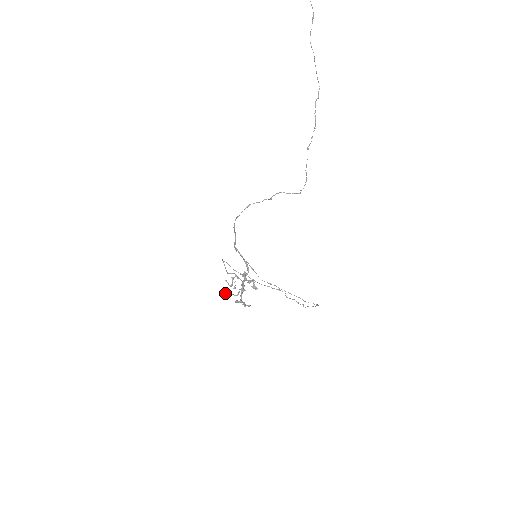
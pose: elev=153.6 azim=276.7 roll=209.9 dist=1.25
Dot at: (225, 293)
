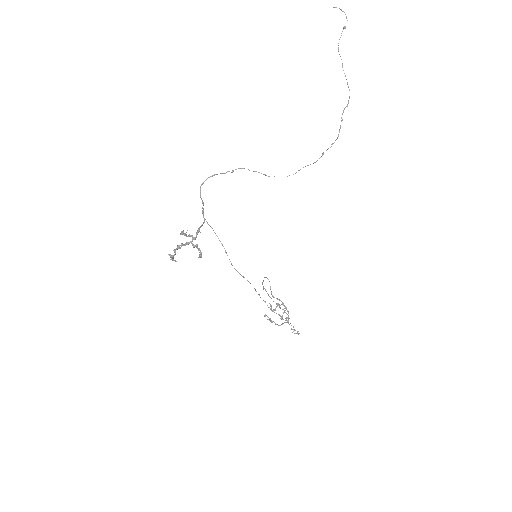
Dot at: (264, 315)
